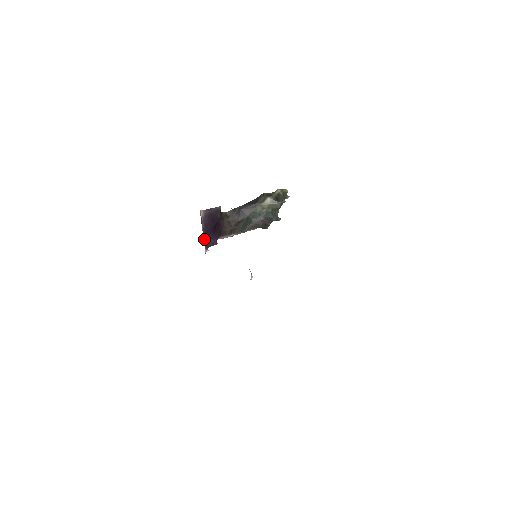
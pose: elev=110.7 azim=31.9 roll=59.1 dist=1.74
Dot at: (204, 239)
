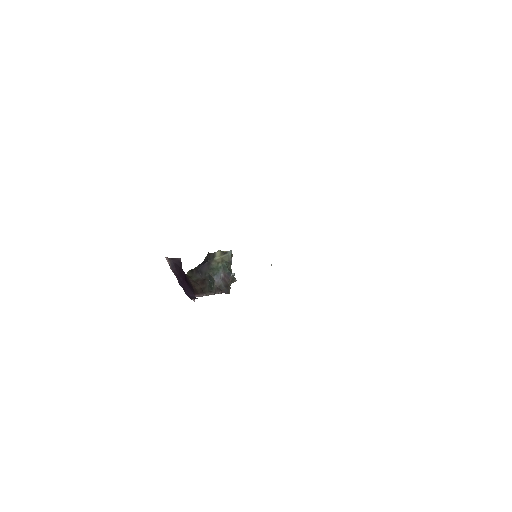
Dot at: occluded
